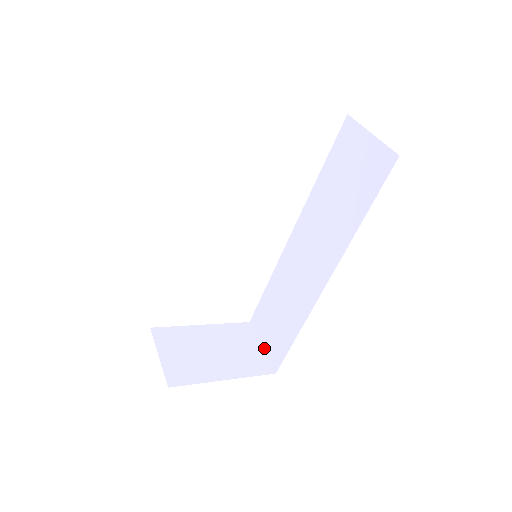
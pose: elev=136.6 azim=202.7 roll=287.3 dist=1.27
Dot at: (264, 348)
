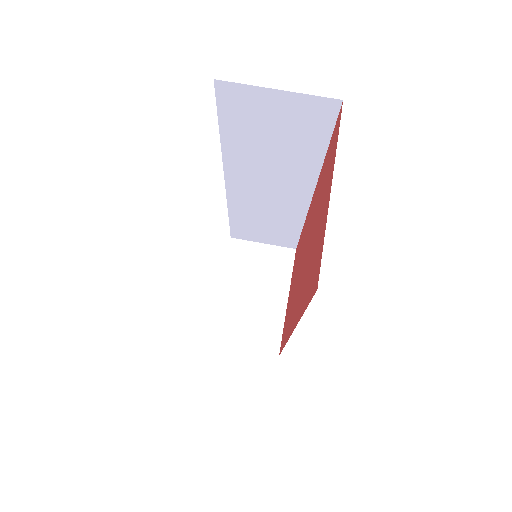
Dot at: (267, 244)
